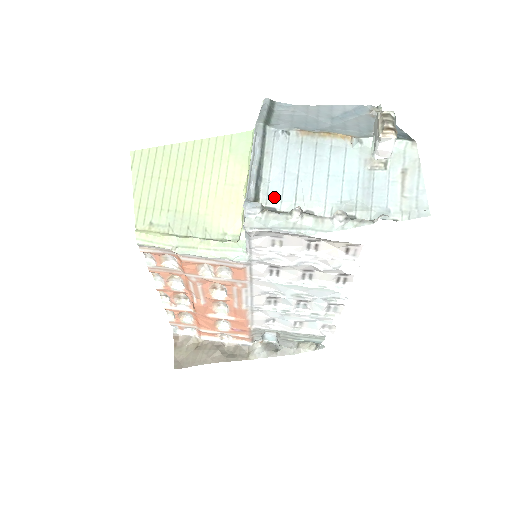
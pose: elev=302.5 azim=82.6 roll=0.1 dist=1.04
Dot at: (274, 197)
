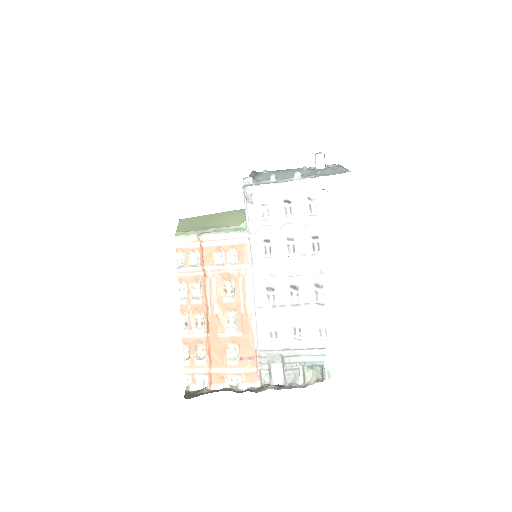
Dot at: occluded
